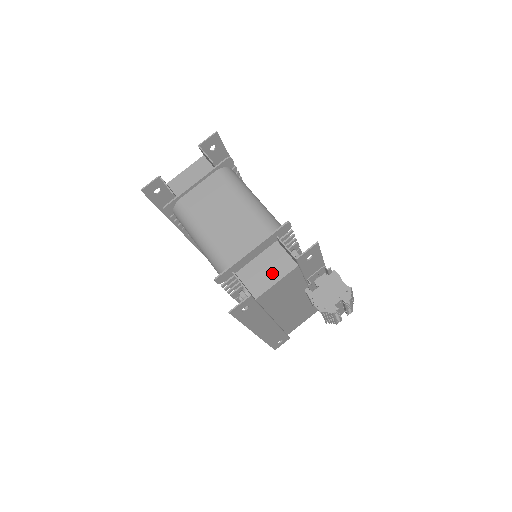
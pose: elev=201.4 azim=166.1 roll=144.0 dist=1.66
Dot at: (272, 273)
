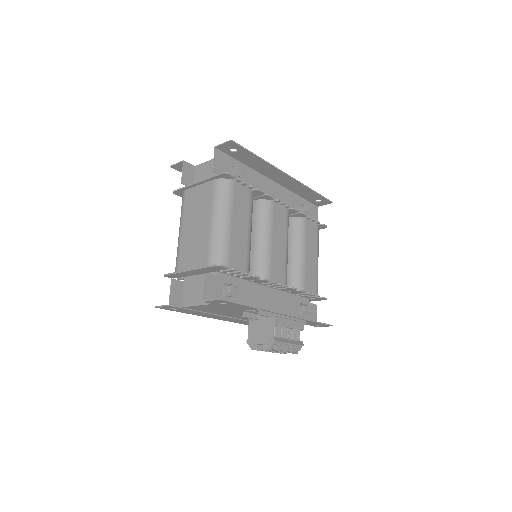
Dot at: (199, 296)
